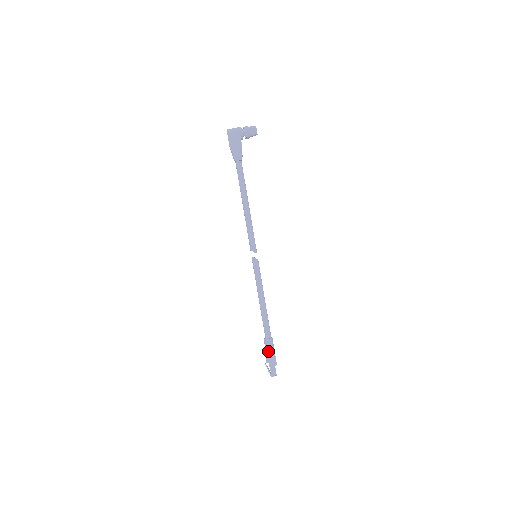
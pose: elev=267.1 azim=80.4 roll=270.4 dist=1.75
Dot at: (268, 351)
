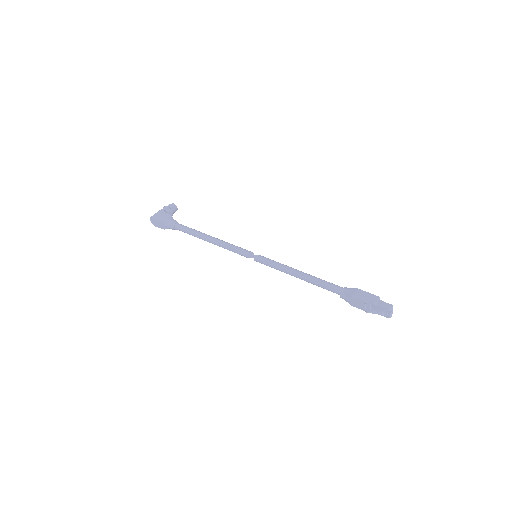
Dot at: (356, 295)
